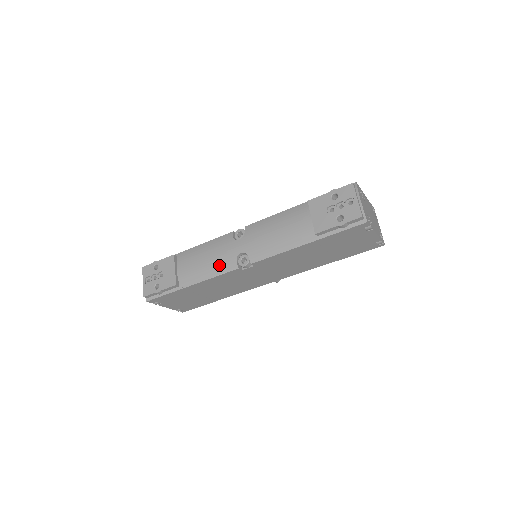
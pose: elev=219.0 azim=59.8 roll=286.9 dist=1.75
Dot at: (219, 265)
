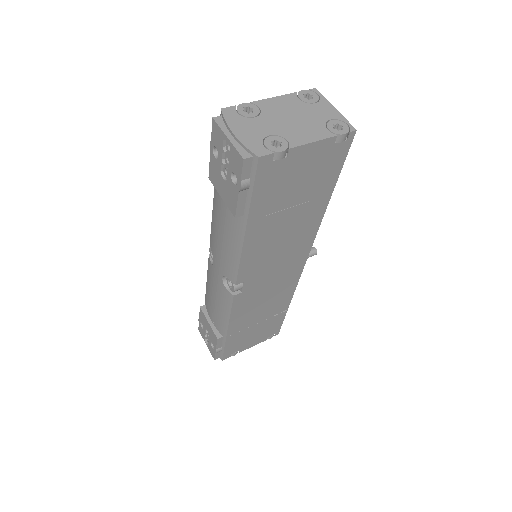
Dot at: (222, 301)
